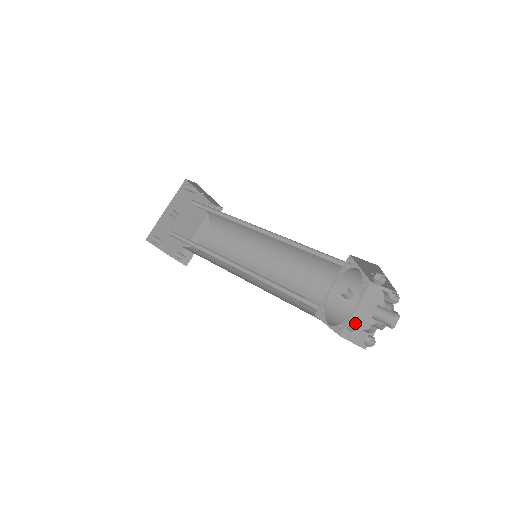
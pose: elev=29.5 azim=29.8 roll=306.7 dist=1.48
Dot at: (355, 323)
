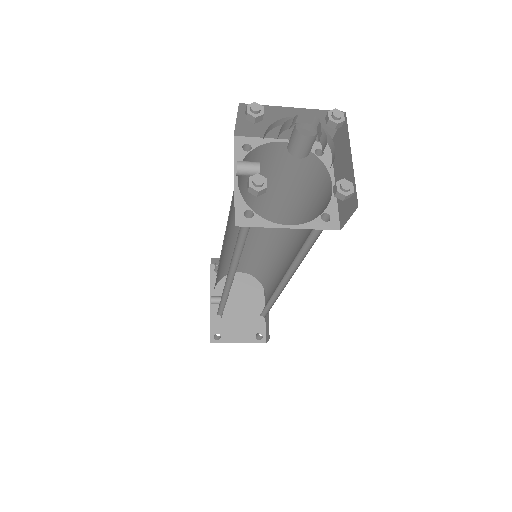
Dot at: (251, 179)
